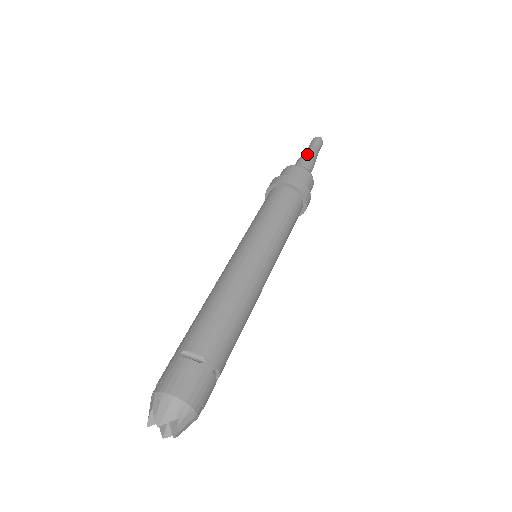
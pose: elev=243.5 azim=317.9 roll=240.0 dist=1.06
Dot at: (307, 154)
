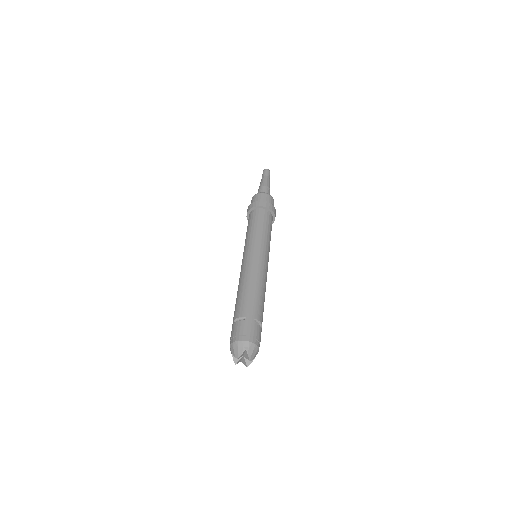
Dot at: (261, 184)
